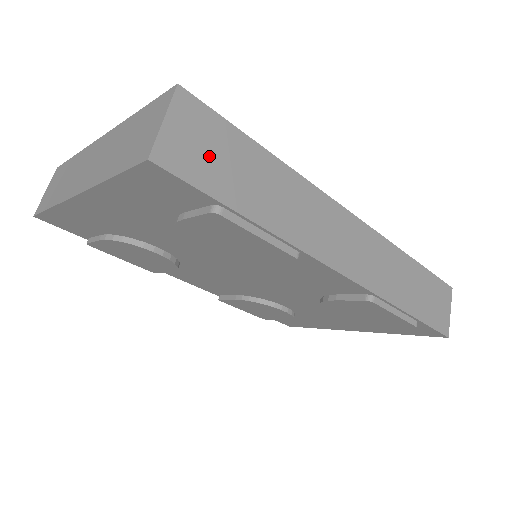
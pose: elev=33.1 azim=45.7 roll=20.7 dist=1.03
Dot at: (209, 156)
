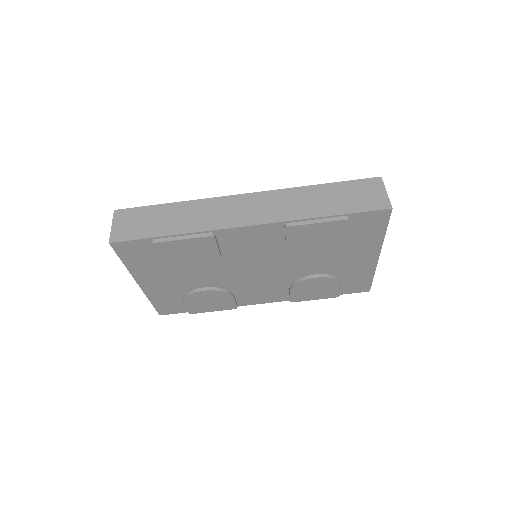
Dot at: (137, 225)
